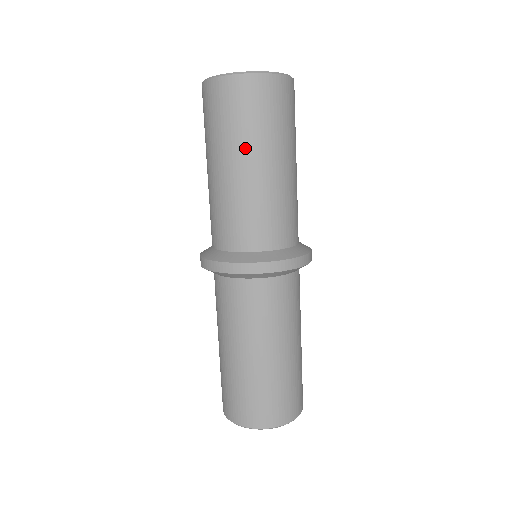
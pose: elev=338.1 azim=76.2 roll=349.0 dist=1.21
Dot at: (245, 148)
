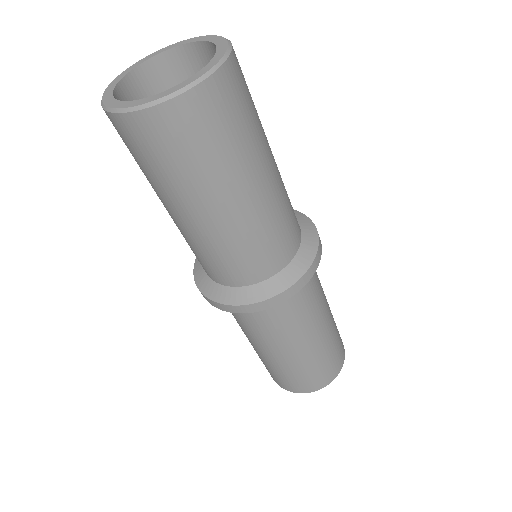
Dot at: (252, 163)
